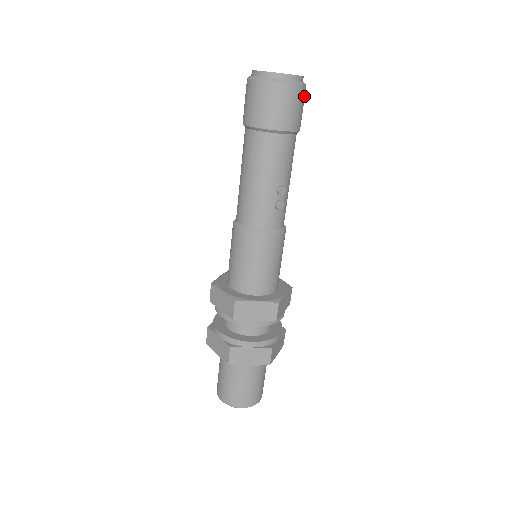
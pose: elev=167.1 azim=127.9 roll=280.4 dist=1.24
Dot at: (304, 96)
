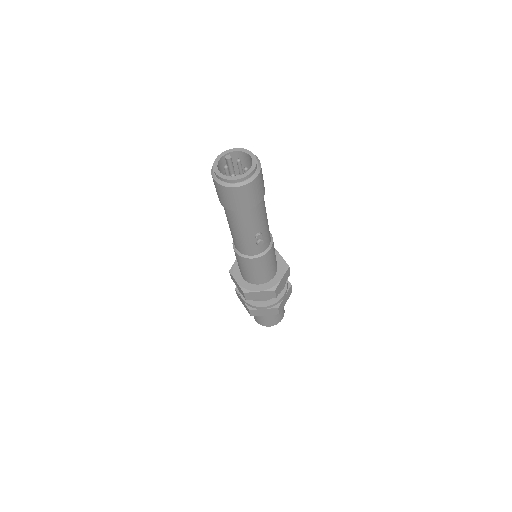
Dot at: (260, 179)
